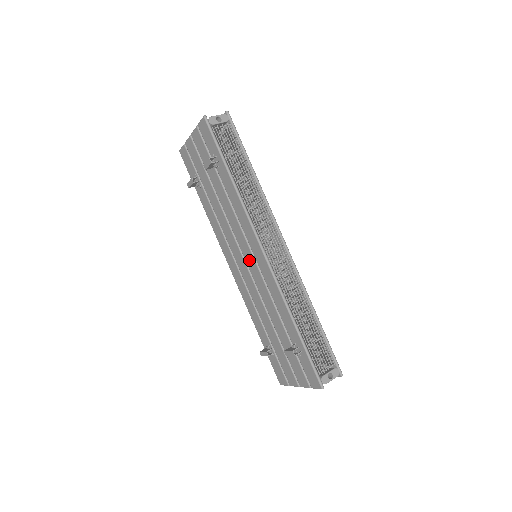
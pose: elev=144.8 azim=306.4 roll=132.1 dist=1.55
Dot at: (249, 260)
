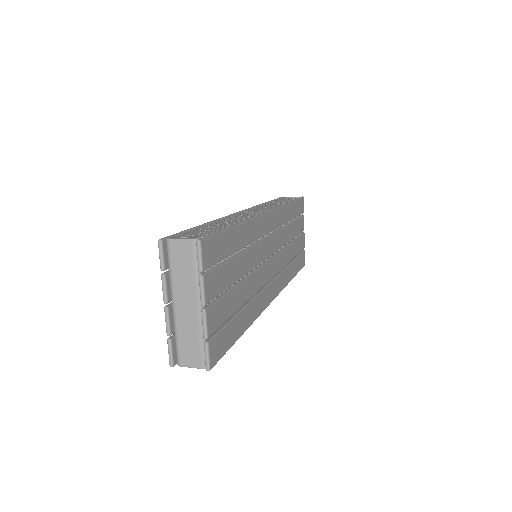
Dot at: occluded
